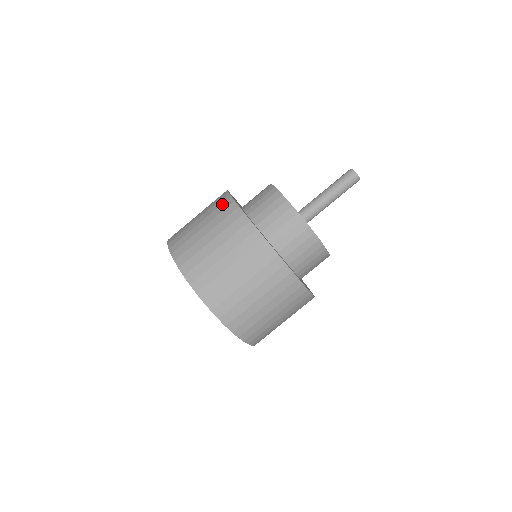
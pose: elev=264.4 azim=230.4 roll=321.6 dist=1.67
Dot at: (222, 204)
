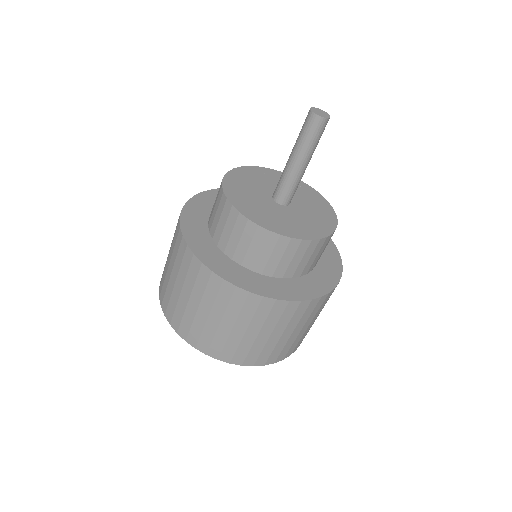
Dot at: (177, 224)
